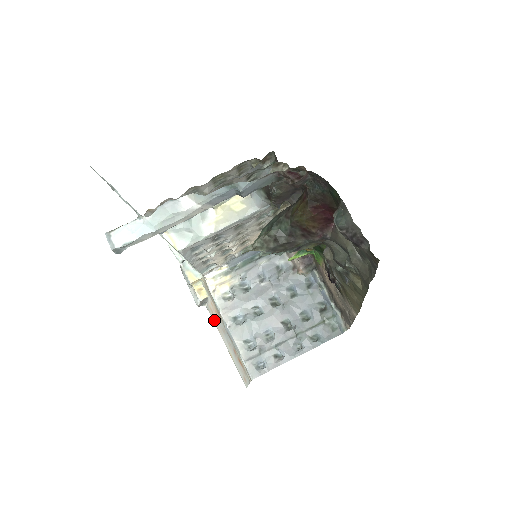
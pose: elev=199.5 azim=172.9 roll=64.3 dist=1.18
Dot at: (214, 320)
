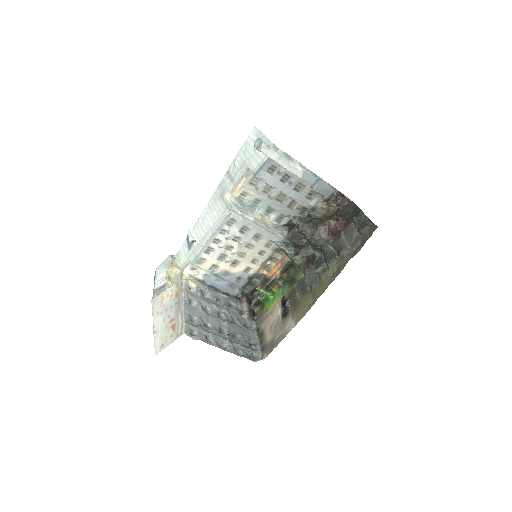
Dot at: (156, 307)
